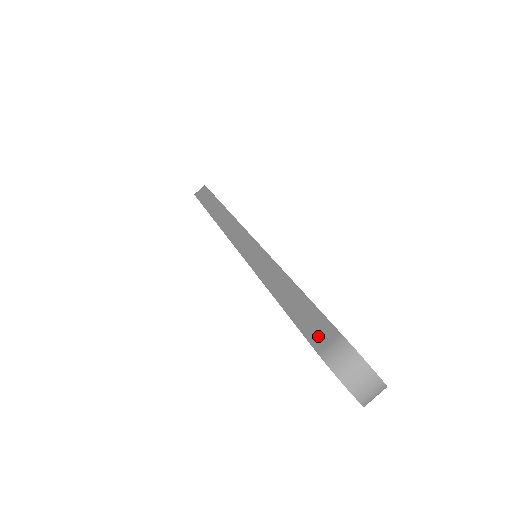
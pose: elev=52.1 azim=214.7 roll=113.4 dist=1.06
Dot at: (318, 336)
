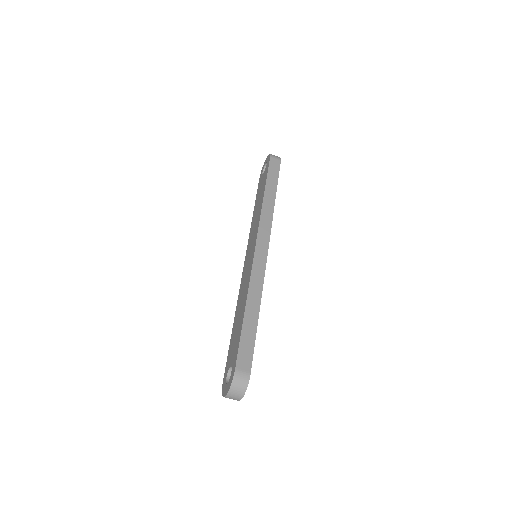
Dot at: (243, 361)
